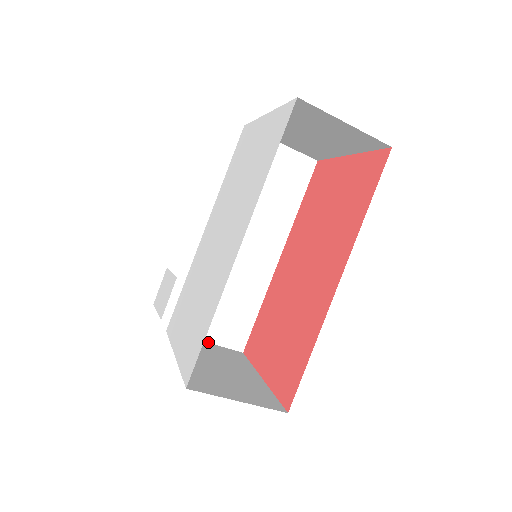
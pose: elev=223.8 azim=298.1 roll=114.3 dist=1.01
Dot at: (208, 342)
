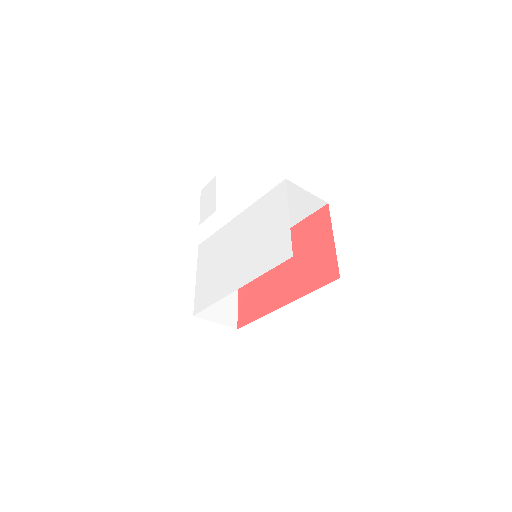
Dot at: occluded
